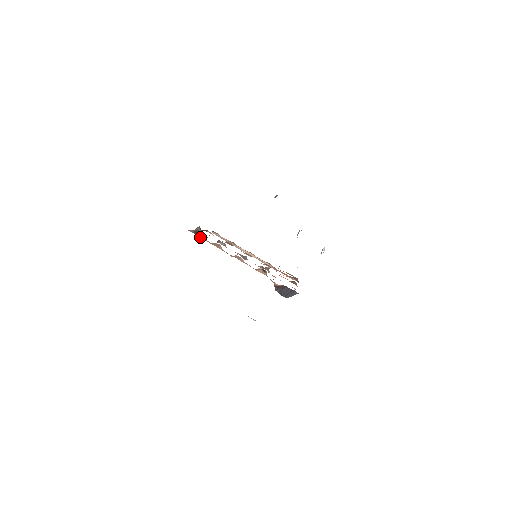
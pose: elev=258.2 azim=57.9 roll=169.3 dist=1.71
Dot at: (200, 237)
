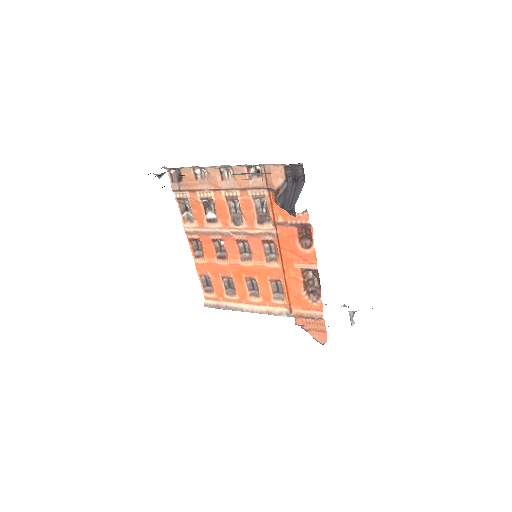
Dot at: (184, 187)
